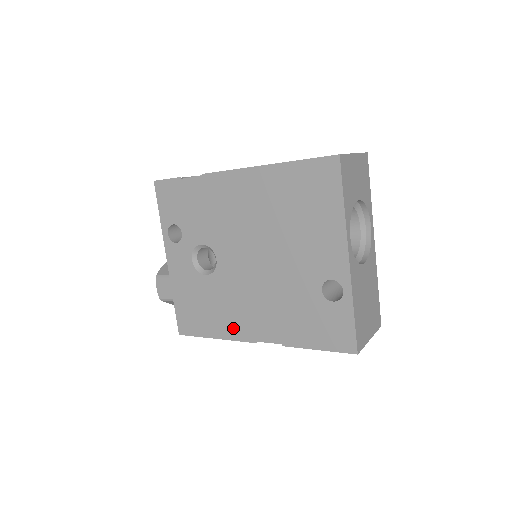
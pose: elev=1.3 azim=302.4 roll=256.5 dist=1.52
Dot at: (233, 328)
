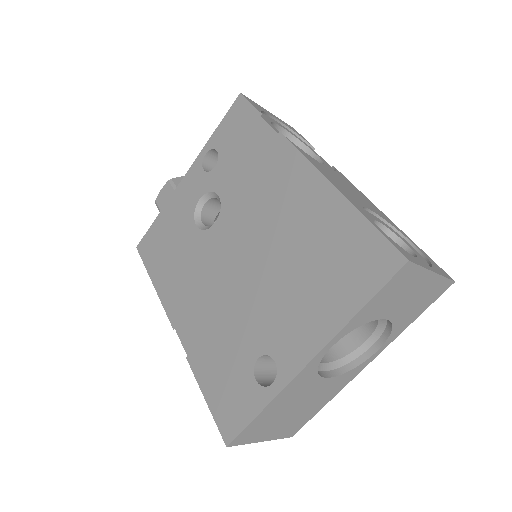
Dot at: (171, 294)
